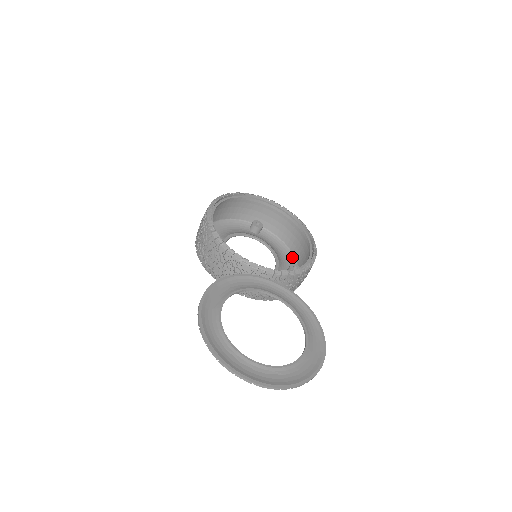
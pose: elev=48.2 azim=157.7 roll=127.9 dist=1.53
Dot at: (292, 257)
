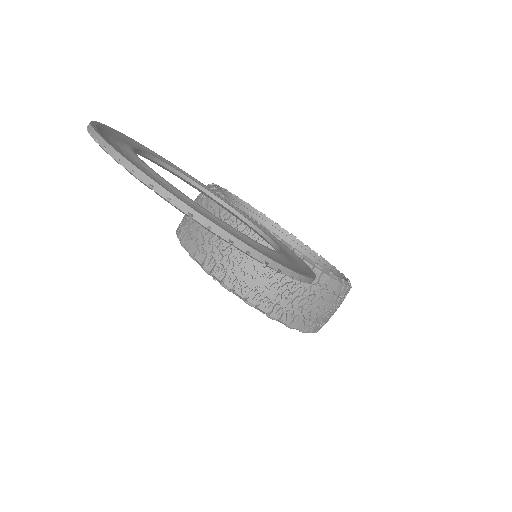
Dot at: occluded
